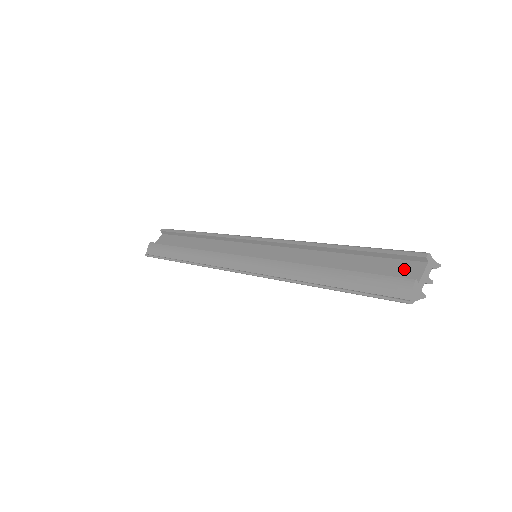
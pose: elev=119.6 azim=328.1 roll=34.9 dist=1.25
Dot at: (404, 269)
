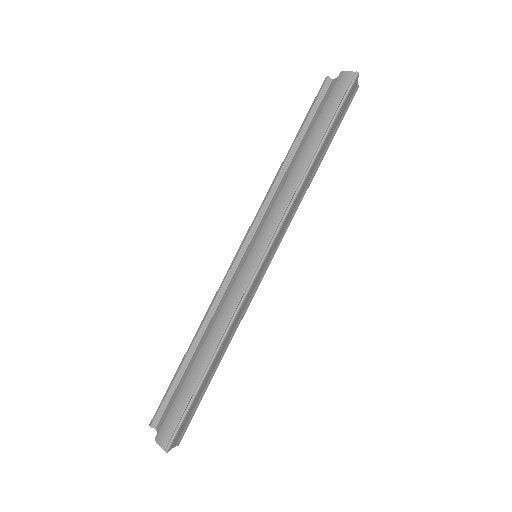
Dot at: occluded
